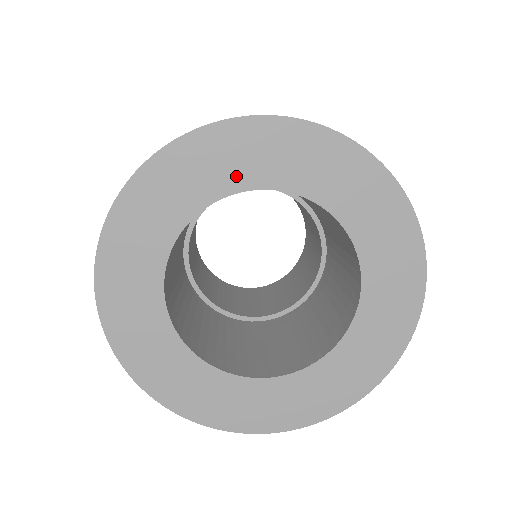
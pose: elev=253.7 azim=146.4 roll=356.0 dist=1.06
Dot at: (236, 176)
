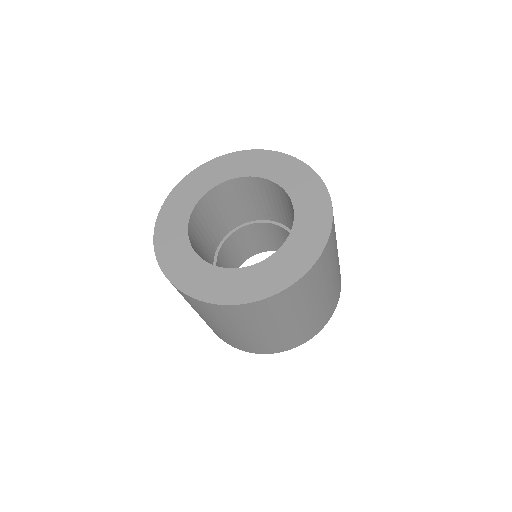
Dot at: (257, 170)
